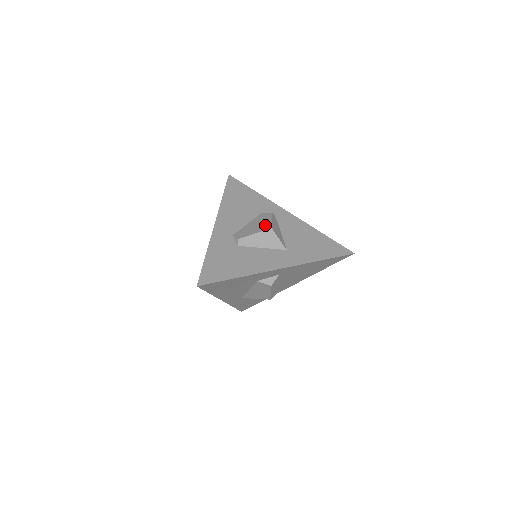
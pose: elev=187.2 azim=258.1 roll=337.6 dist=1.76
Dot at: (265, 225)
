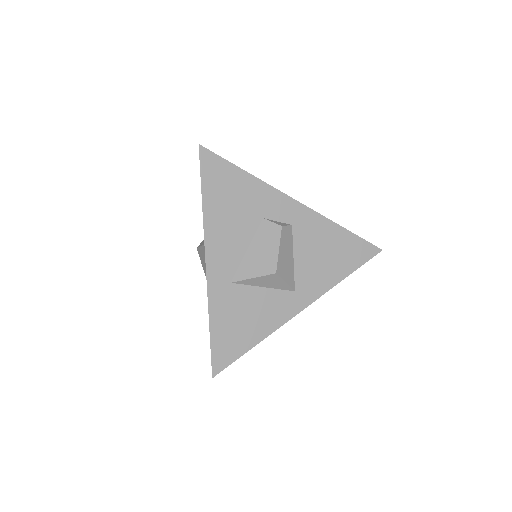
Dot at: occluded
